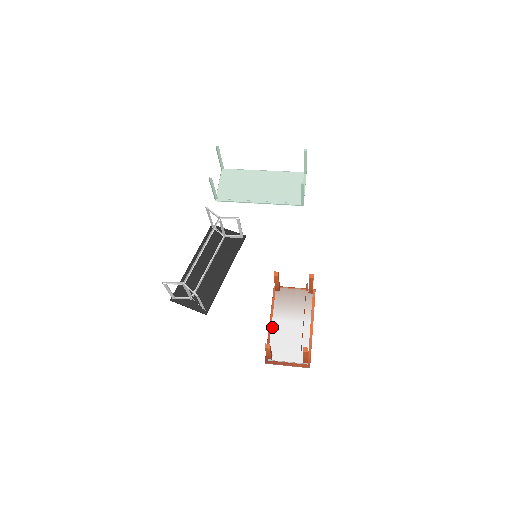
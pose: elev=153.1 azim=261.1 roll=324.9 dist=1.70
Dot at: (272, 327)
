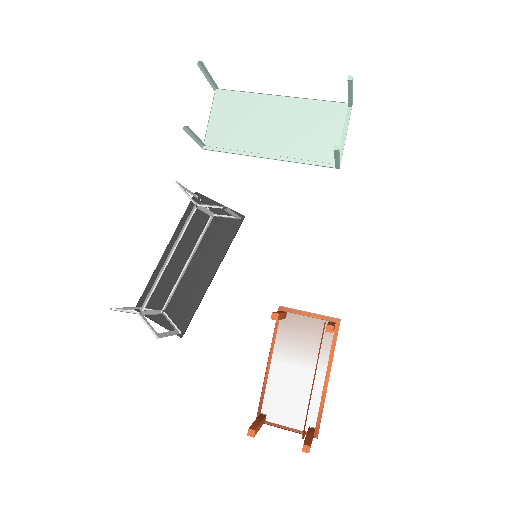
Dot at: (270, 372)
